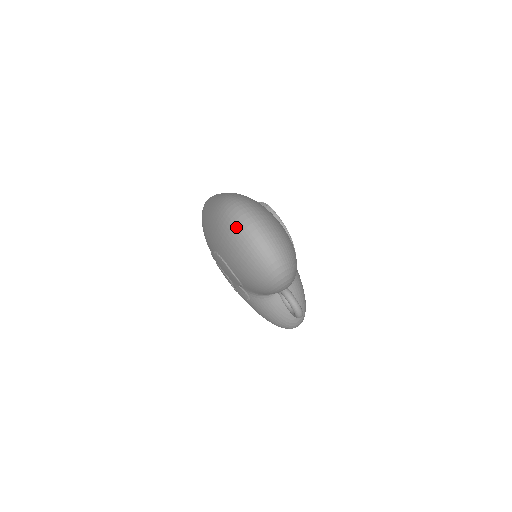
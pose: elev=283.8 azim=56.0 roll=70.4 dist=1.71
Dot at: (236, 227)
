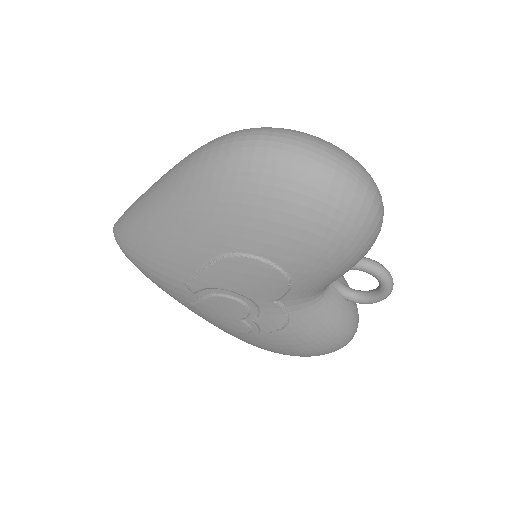
Dot at: (275, 157)
